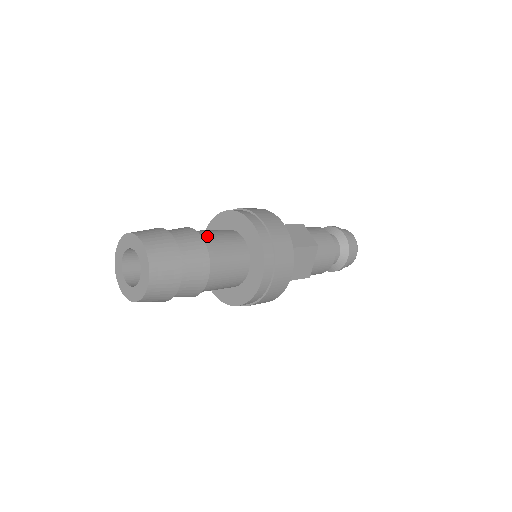
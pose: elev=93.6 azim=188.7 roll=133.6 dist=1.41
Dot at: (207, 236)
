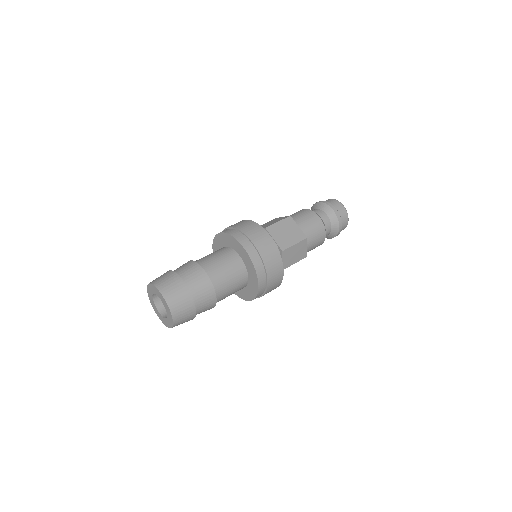
Dot at: occluded
